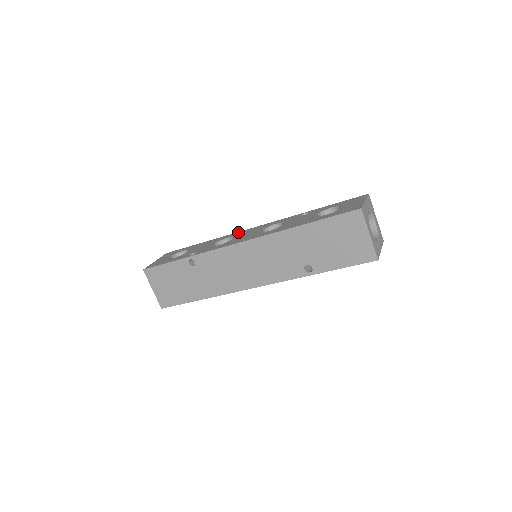
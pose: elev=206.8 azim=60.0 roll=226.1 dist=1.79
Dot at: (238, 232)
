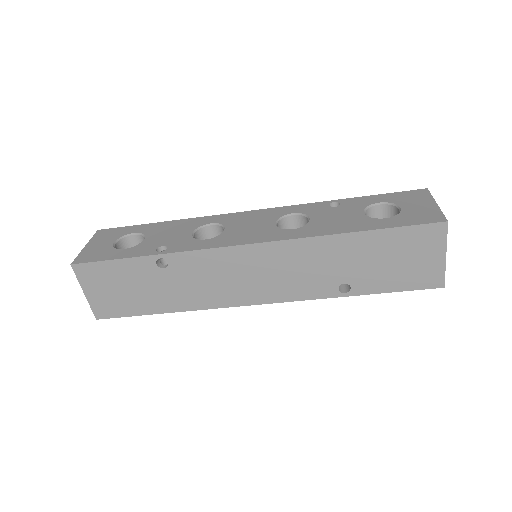
Dot at: (225, 215)
